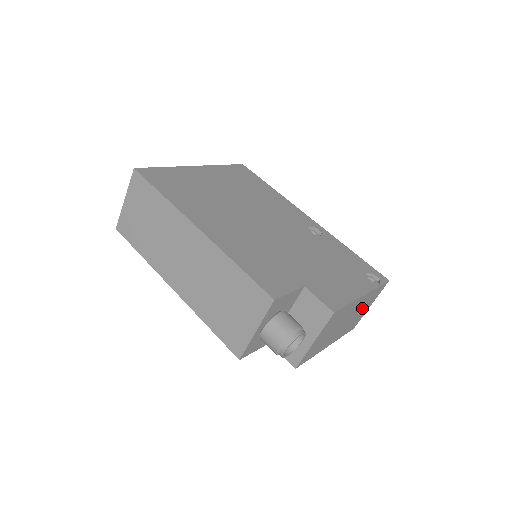
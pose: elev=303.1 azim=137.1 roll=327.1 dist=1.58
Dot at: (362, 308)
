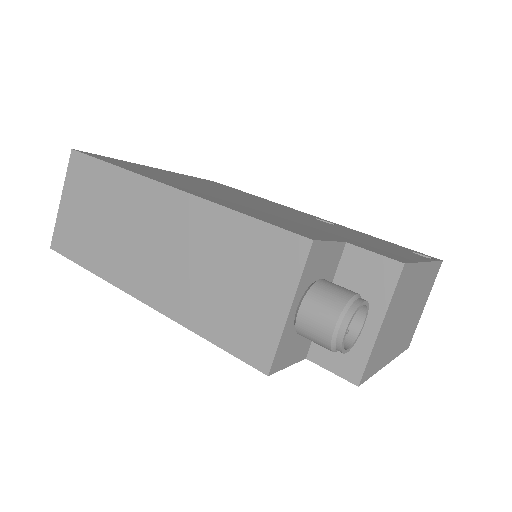
Dot at: (420, 300)
